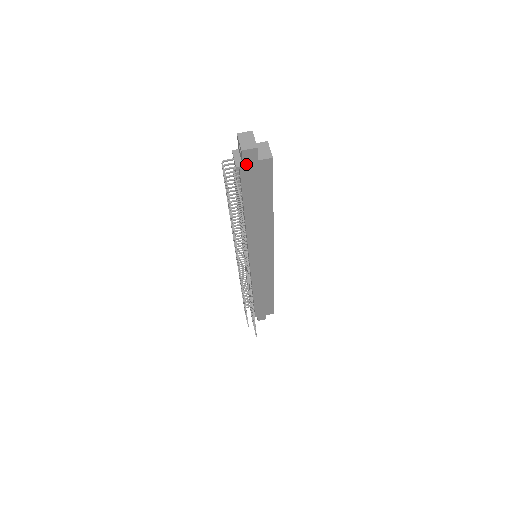
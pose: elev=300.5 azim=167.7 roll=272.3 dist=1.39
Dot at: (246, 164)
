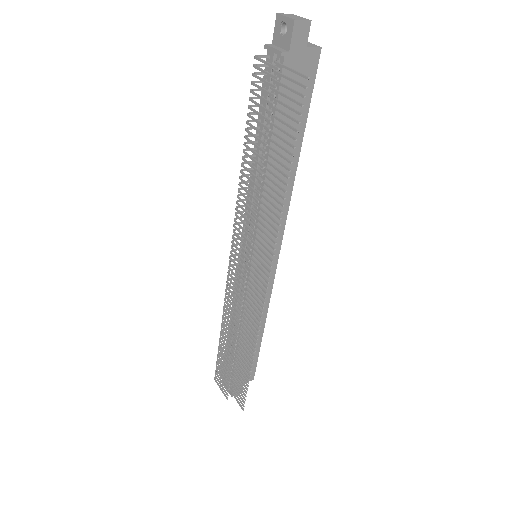
Dot at: (293, 50)
